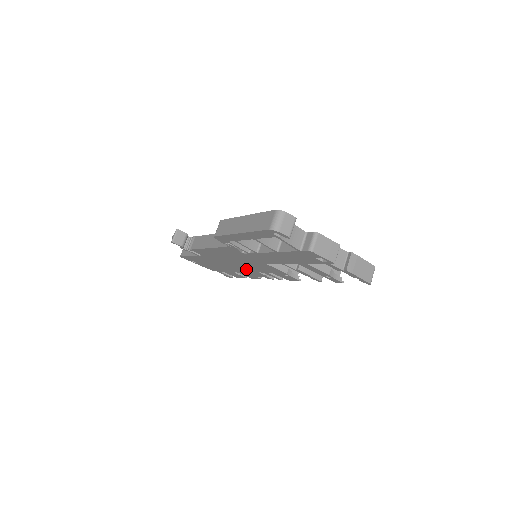
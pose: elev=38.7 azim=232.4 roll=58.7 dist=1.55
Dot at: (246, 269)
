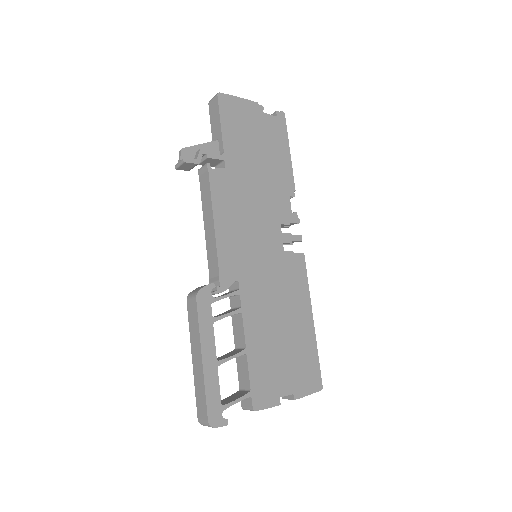
Dot at: occluded
